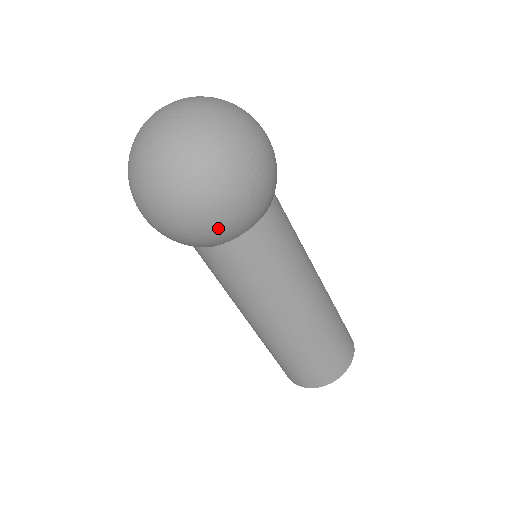
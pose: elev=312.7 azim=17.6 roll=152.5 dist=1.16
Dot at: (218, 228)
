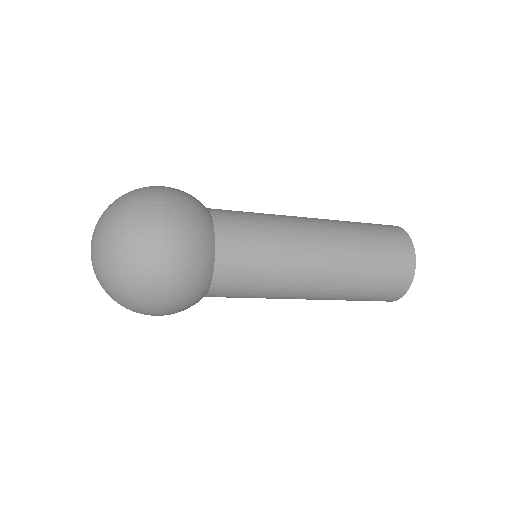
Dot at: (190, 275)
